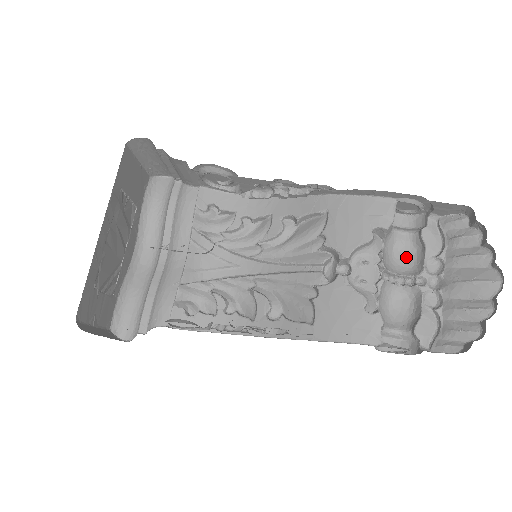
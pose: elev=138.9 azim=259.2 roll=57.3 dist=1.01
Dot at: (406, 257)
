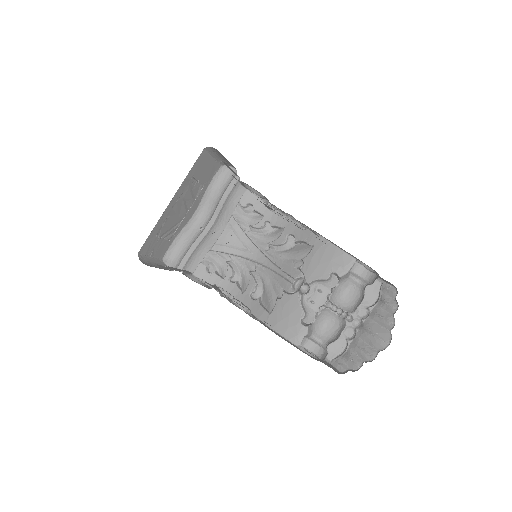
Dot at: (352, 297)
